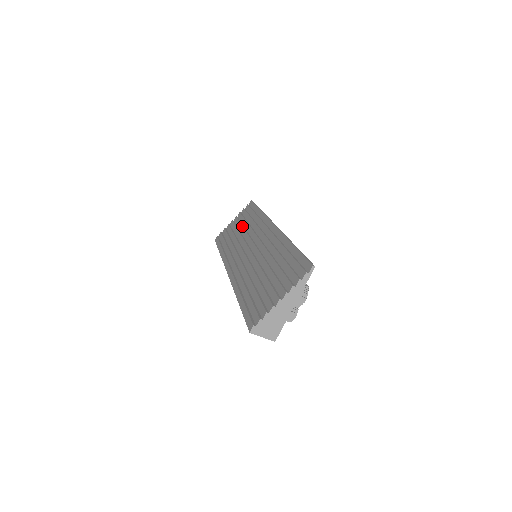
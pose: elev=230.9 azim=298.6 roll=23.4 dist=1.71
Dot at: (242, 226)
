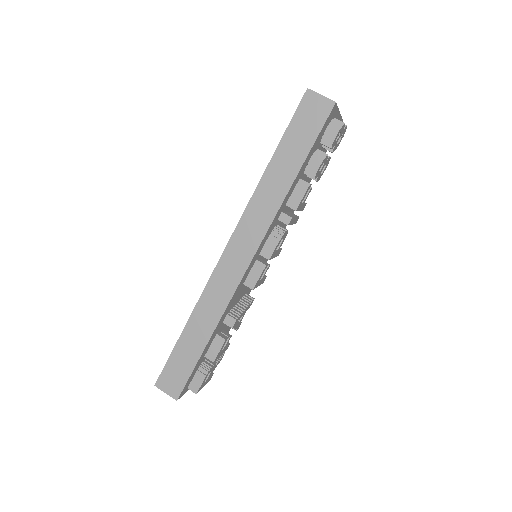
Dot at: occluded
